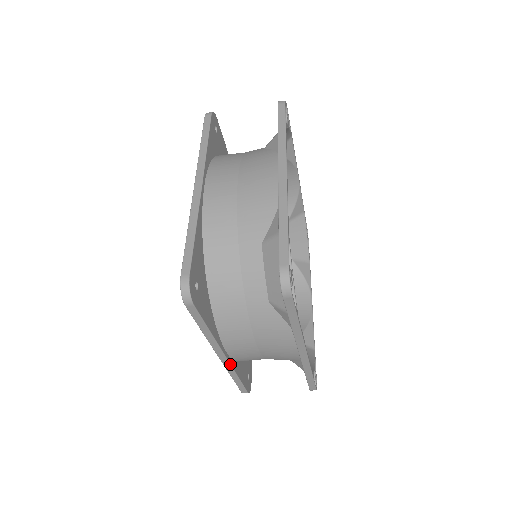
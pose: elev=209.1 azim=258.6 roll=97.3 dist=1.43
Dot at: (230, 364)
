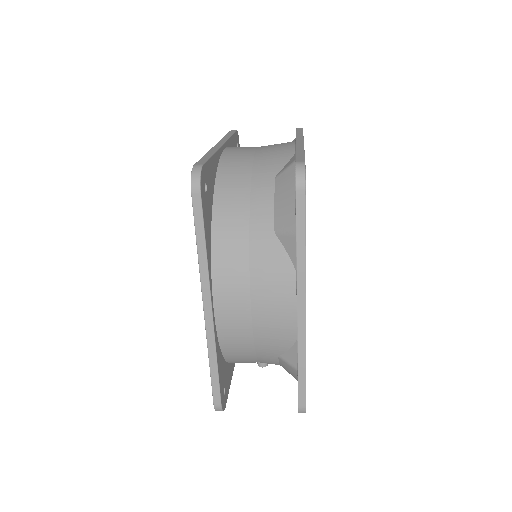
Dot at: (214, 328)
